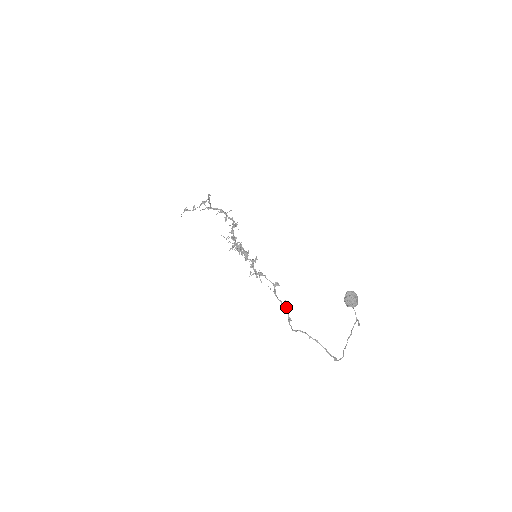
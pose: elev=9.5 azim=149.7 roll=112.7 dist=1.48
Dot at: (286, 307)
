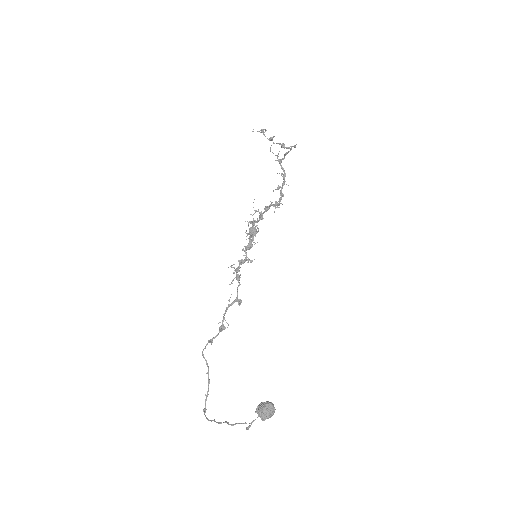
Dot at: (222, 329)
